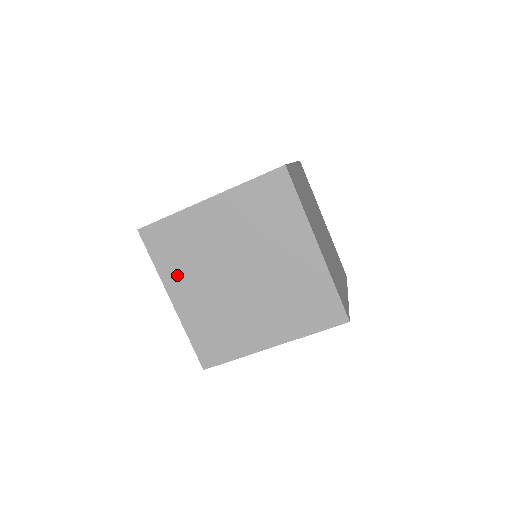
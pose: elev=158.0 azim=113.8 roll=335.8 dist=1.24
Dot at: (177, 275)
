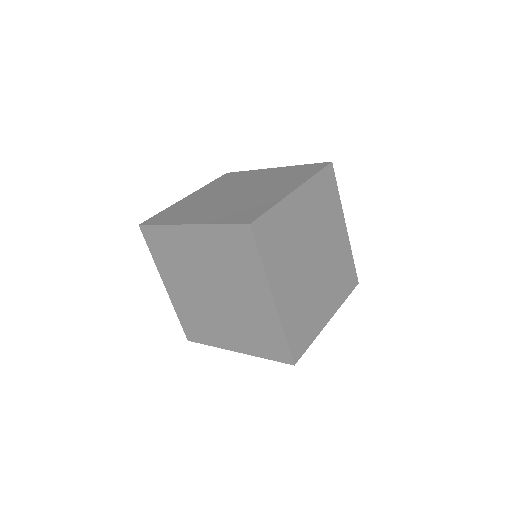
Dot at: (168, 270)
